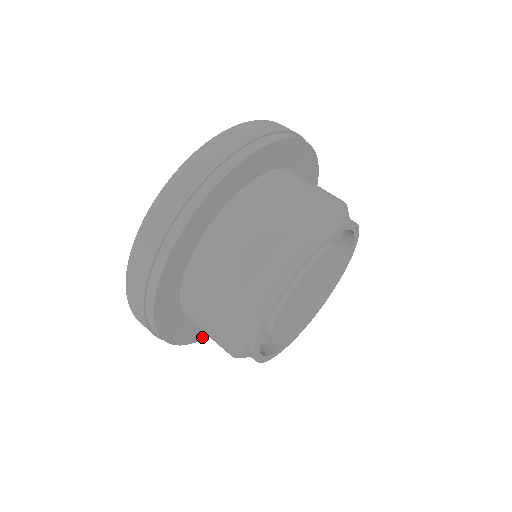
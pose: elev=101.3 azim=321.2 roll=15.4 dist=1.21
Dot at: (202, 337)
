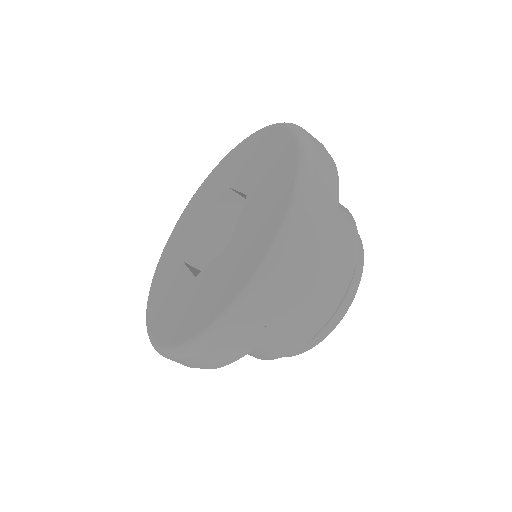
Dot at: occluded
